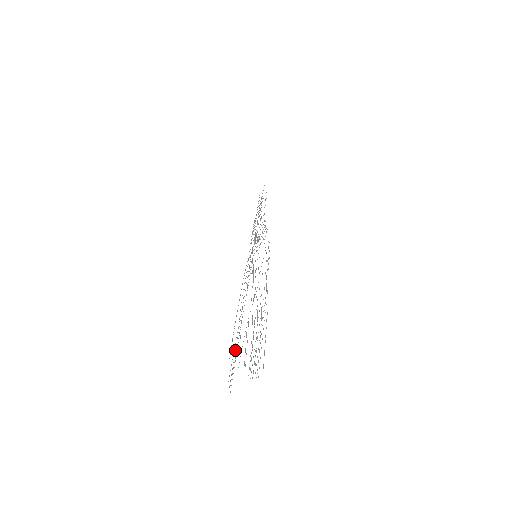
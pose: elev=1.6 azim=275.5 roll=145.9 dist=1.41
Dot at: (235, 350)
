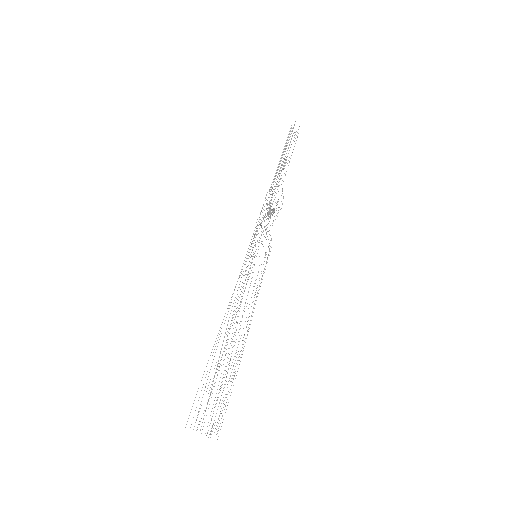
Dot at: occluded
